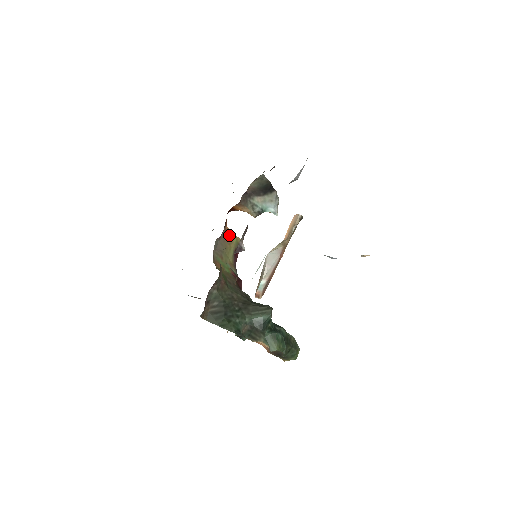
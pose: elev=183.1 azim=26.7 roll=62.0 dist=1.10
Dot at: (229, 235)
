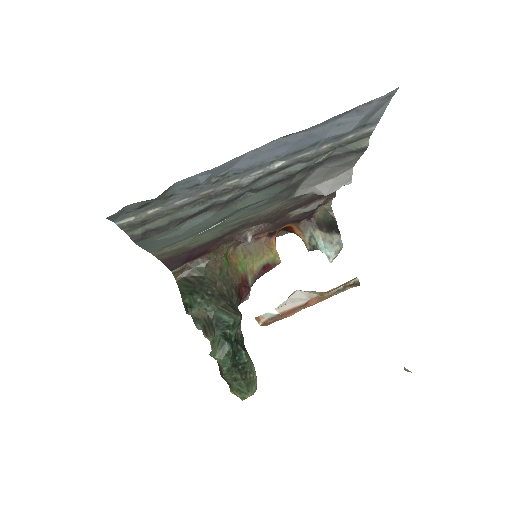
Dot at: (270, 247)
